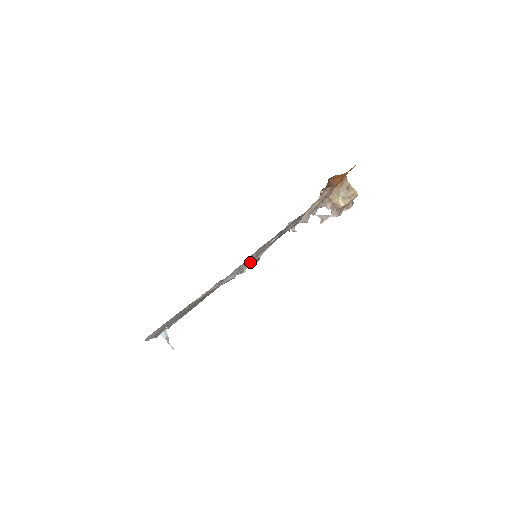
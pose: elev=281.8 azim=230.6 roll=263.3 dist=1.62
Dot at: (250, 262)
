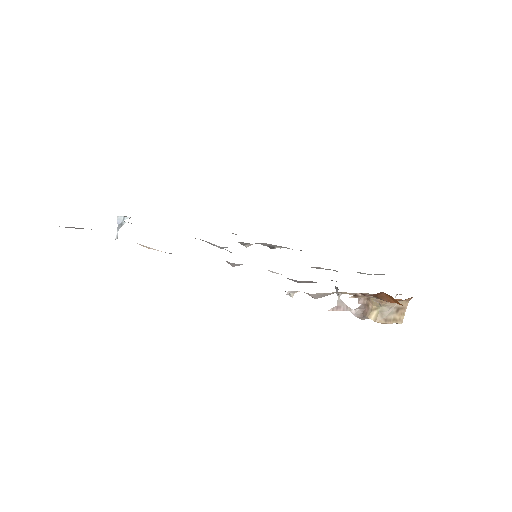
Dot at: (231, 264)
